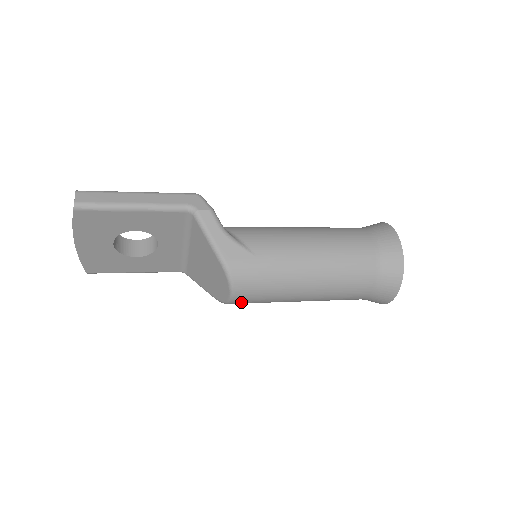
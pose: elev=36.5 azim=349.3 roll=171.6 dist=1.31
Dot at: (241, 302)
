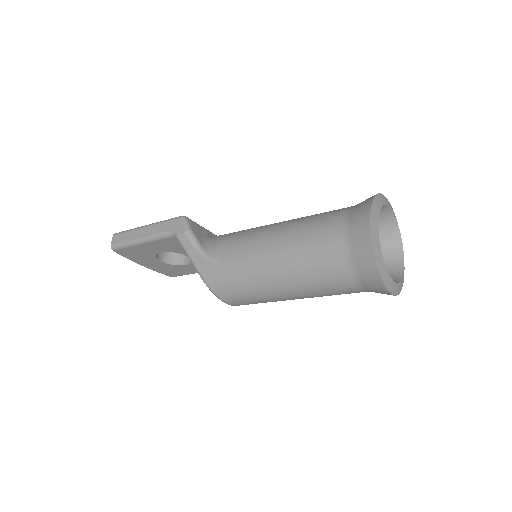
Dot at: occluded
